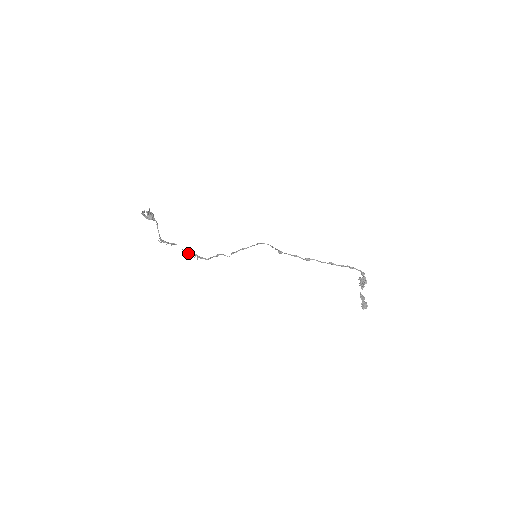
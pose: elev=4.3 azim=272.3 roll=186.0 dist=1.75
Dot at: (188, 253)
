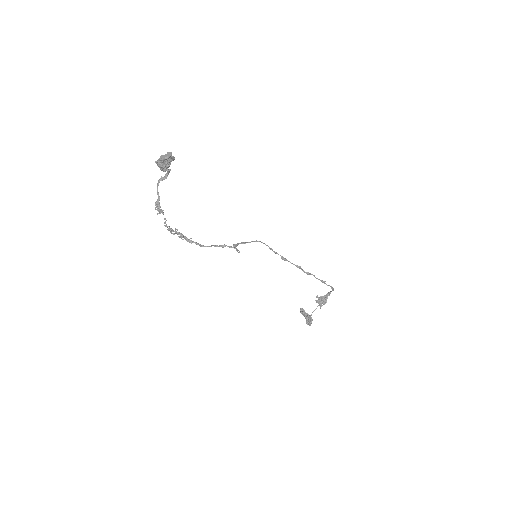
Dot at: (169, 229)
